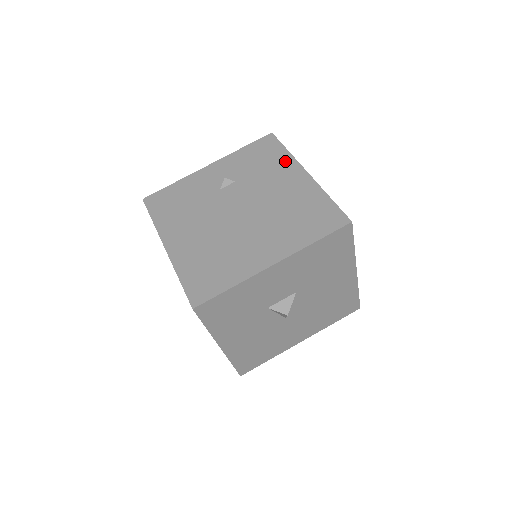
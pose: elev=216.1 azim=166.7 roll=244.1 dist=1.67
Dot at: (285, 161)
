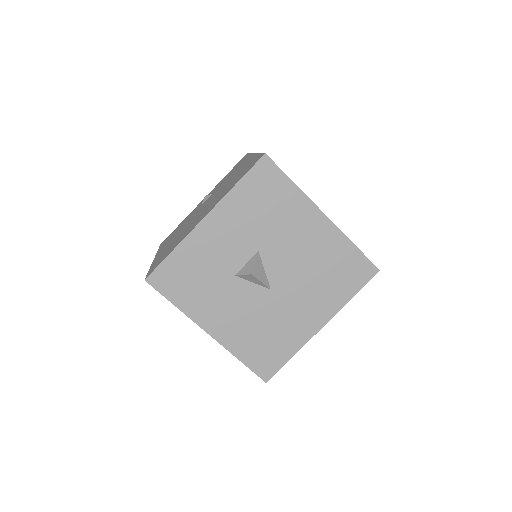
Dot at: (245, 159)
